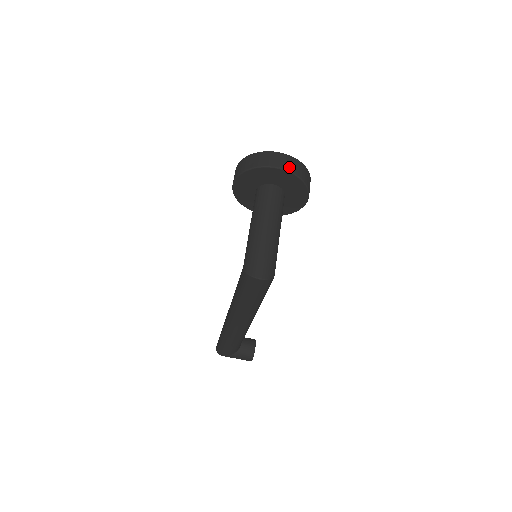
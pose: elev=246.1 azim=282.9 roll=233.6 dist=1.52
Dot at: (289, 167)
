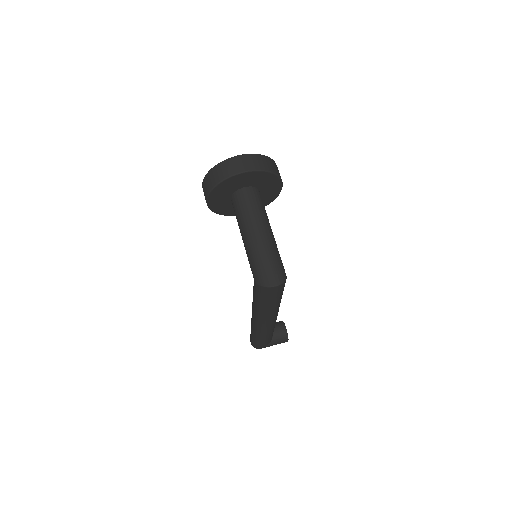
Dot at: (254, 166)
